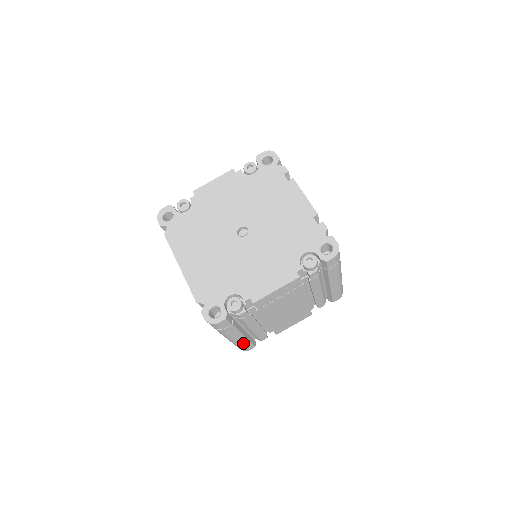
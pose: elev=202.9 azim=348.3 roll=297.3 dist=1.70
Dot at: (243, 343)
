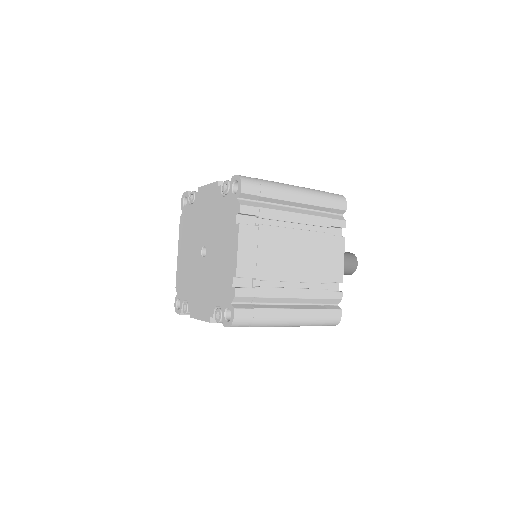
Dot at: occluded
